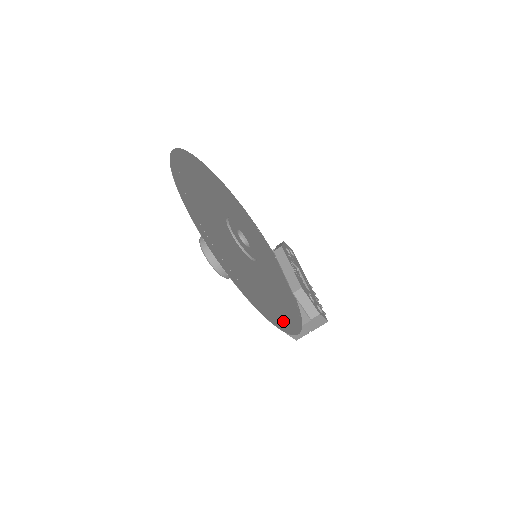
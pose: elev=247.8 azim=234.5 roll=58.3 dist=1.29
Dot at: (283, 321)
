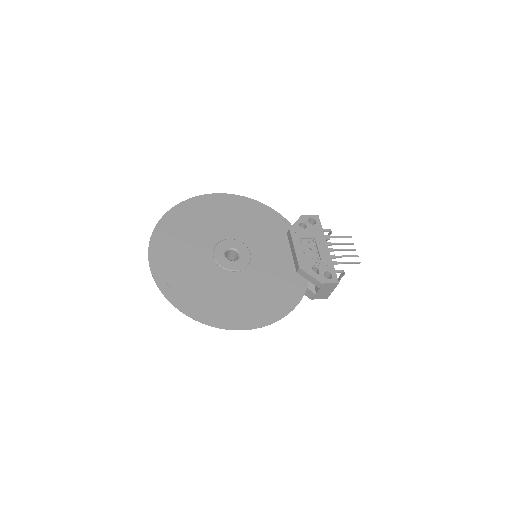
Dot at: (259, 317)
